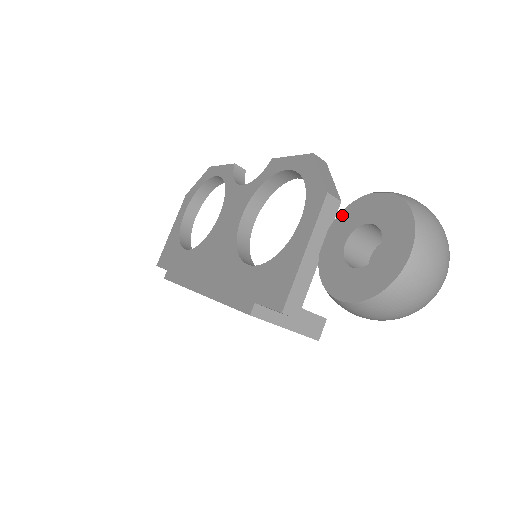
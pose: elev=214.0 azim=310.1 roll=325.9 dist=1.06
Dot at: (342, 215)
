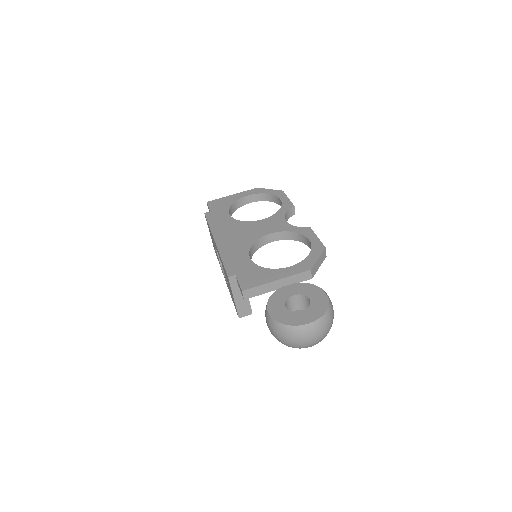
Dot at: (305, 284)
